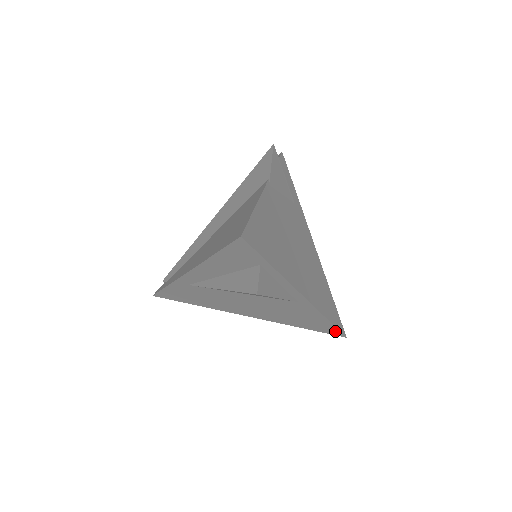
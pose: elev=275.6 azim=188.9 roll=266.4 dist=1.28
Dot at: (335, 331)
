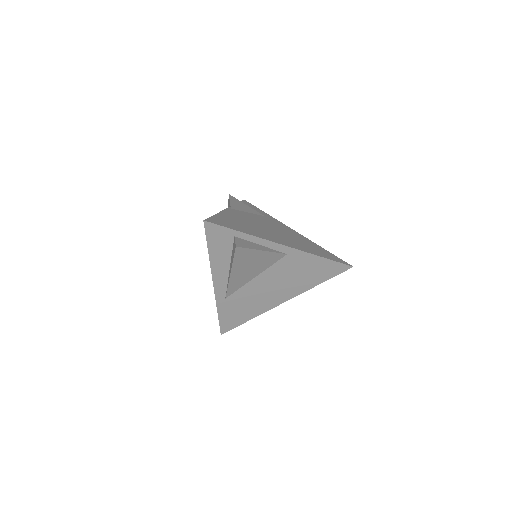
Dot at: (339, 266)
